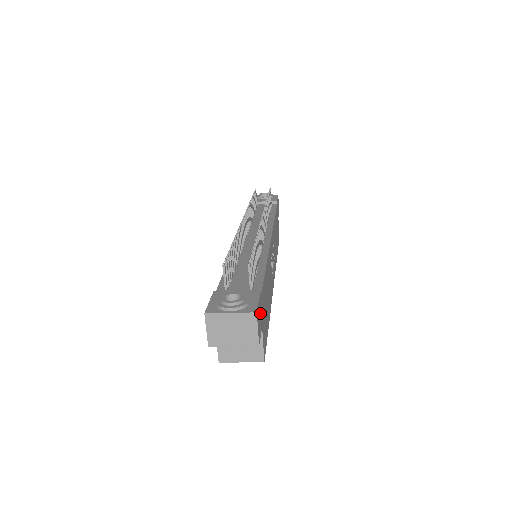
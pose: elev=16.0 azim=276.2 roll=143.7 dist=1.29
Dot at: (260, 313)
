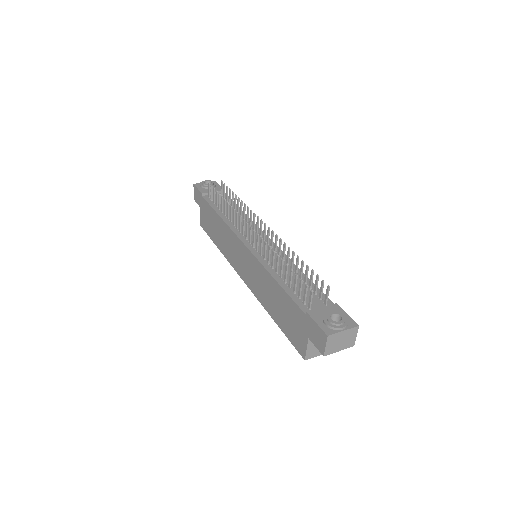
Dot at: occluded
